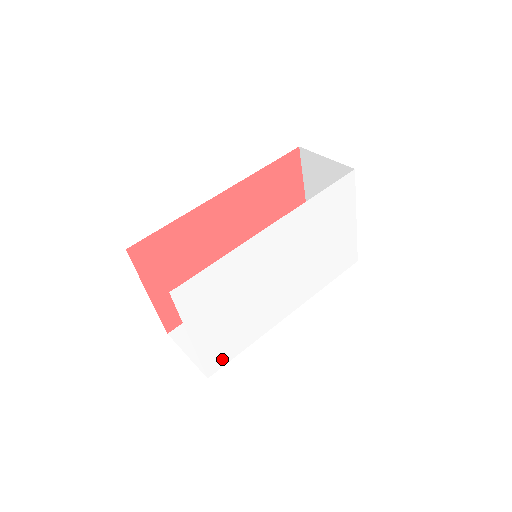
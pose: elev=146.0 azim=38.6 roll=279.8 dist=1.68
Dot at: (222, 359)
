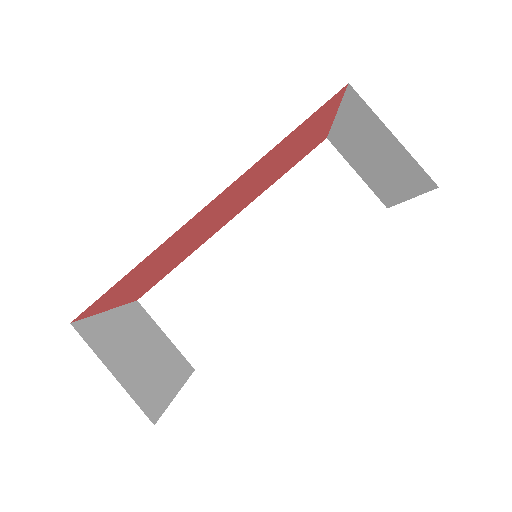
Dot at: occluded
